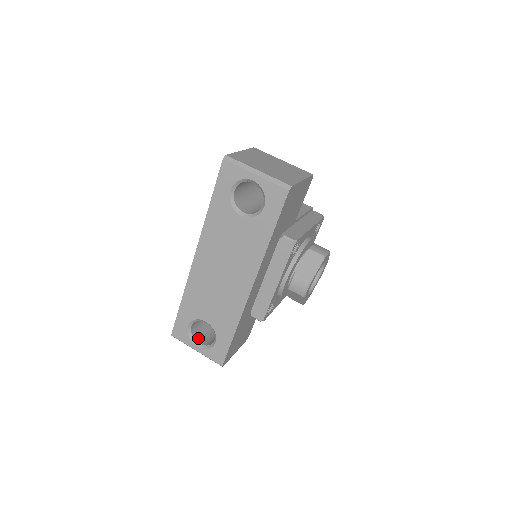
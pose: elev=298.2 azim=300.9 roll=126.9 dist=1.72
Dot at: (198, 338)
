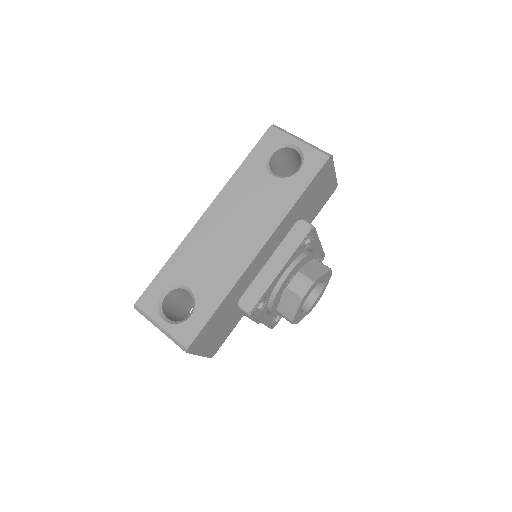
Dot at: (166, 315)
